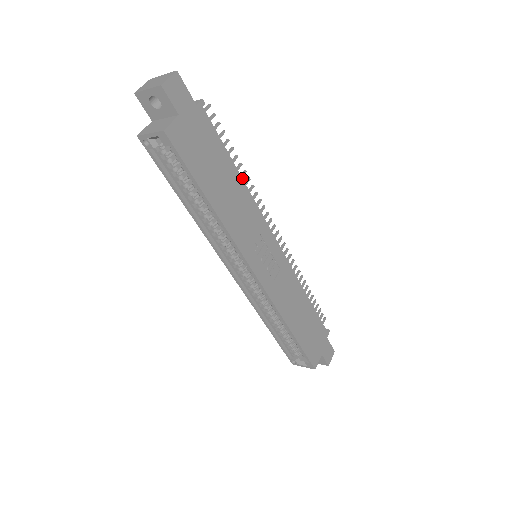
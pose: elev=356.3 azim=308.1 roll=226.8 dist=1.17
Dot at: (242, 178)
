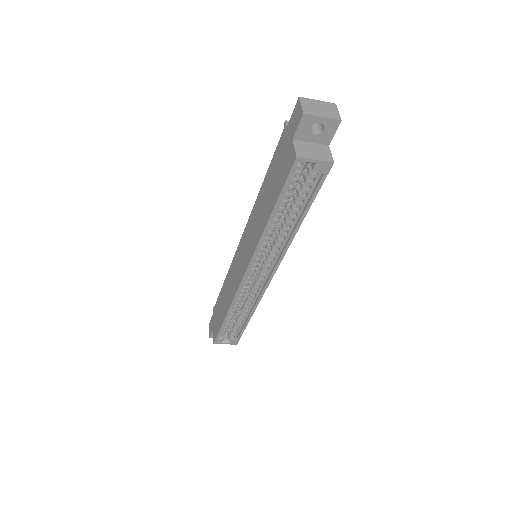
Dot at: occluded
